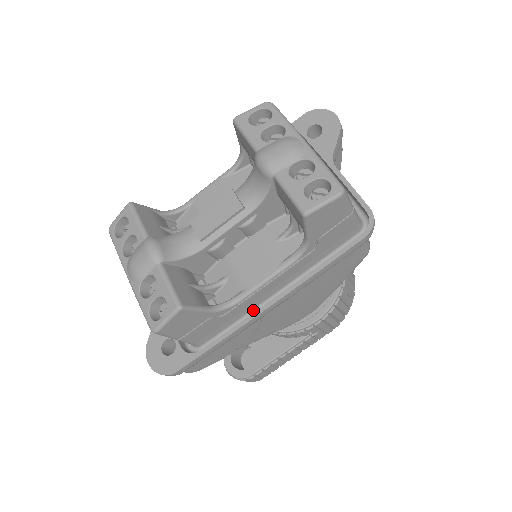
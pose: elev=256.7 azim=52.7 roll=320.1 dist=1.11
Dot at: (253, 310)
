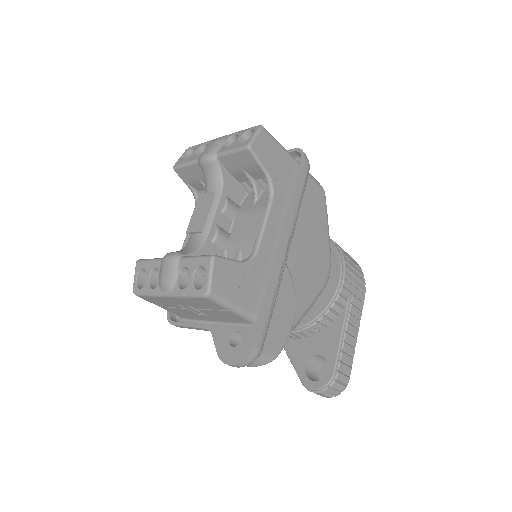
Dot at: occluded
